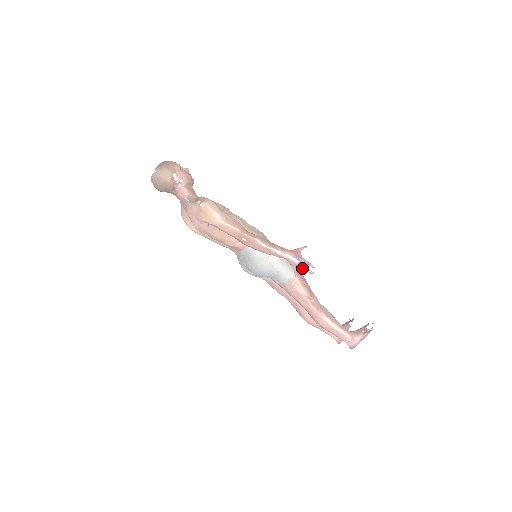
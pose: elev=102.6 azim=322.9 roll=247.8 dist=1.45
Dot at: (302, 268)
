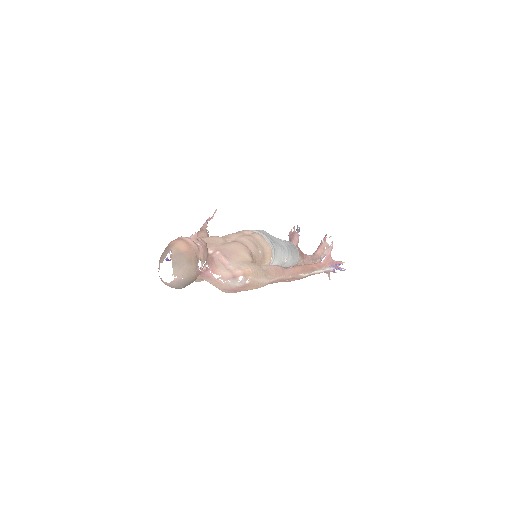
Dot at: occluded
